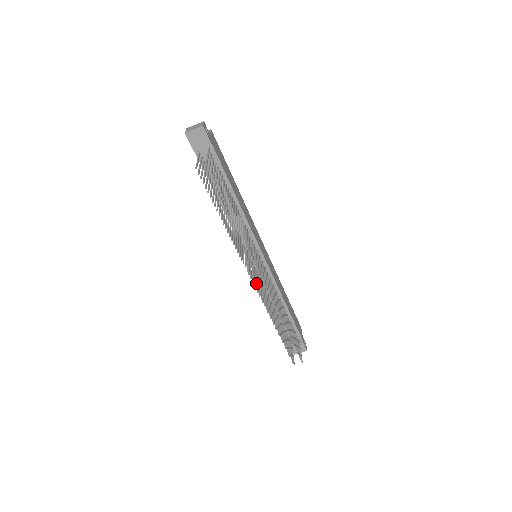
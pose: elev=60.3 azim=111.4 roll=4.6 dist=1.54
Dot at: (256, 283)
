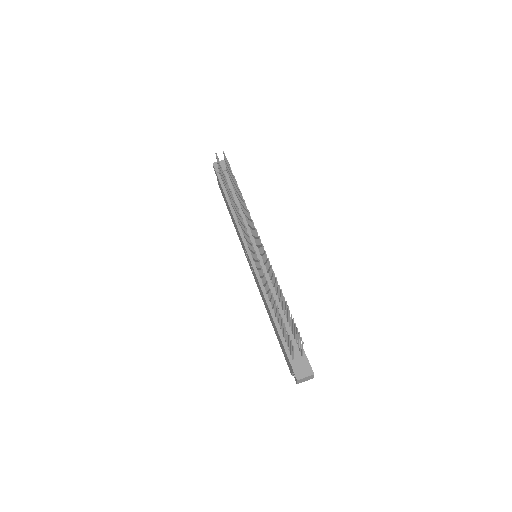
Dot at: (252, 246)
